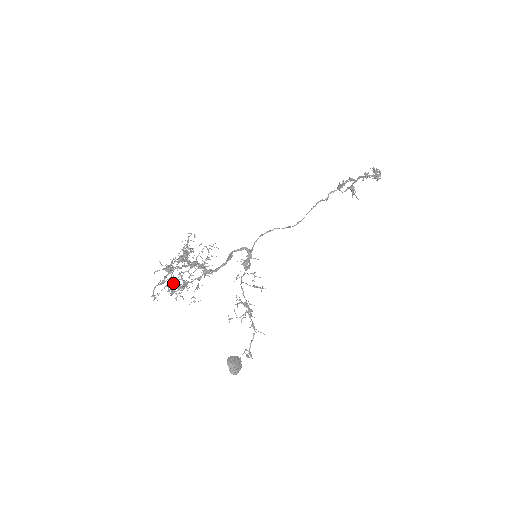
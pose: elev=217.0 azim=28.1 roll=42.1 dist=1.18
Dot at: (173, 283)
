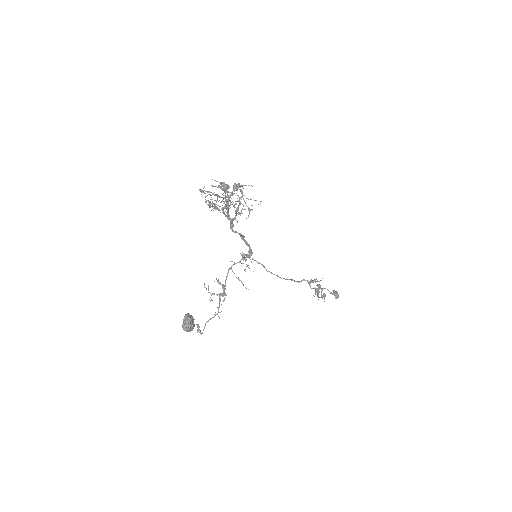
Dot at: (226, 191)
